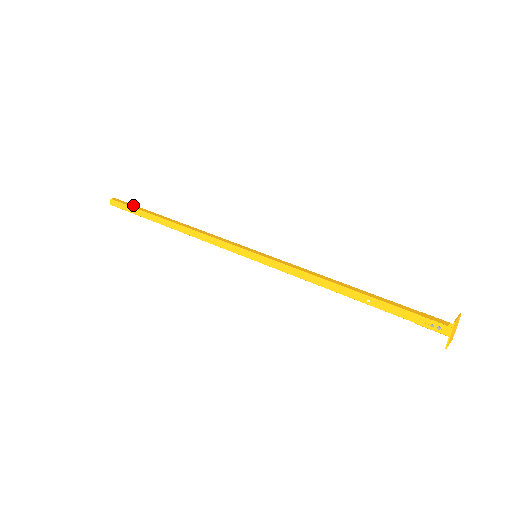
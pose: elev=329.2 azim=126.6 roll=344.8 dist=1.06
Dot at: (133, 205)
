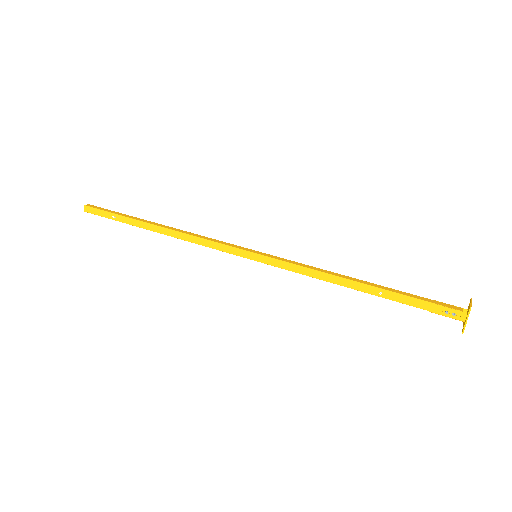
Dot at: occluded
